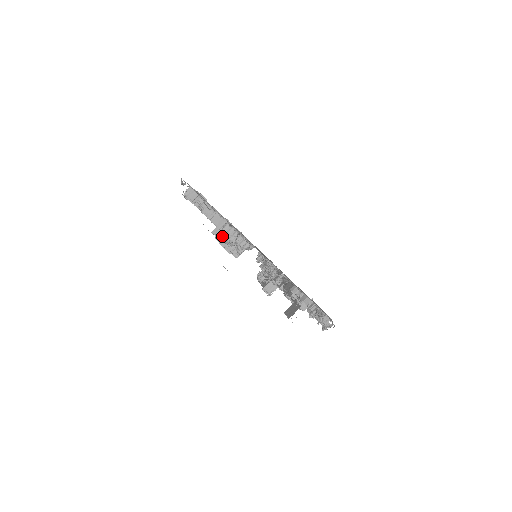
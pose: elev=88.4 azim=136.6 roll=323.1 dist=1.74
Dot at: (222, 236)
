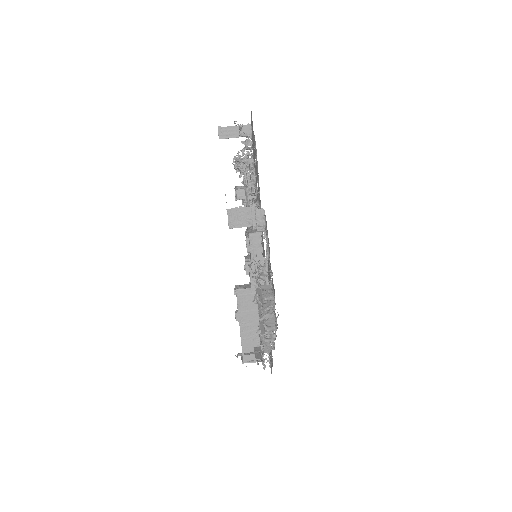
Dot at: occluded
